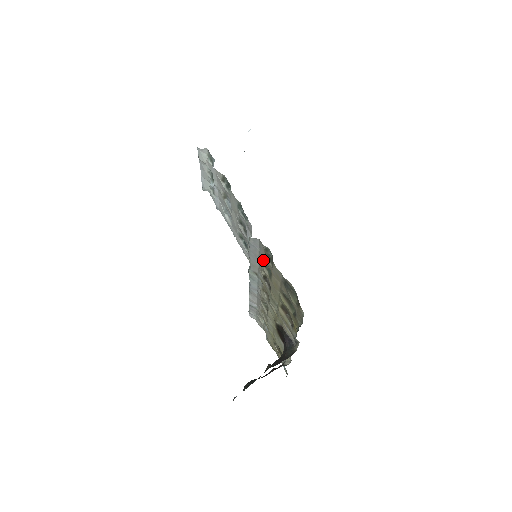
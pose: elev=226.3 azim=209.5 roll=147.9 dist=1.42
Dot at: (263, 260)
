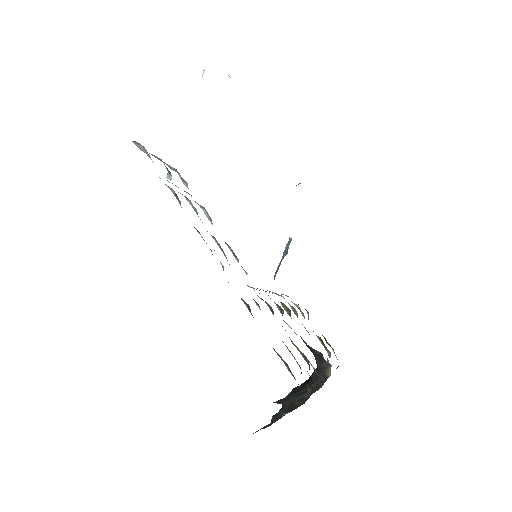
Dot at: occluded
